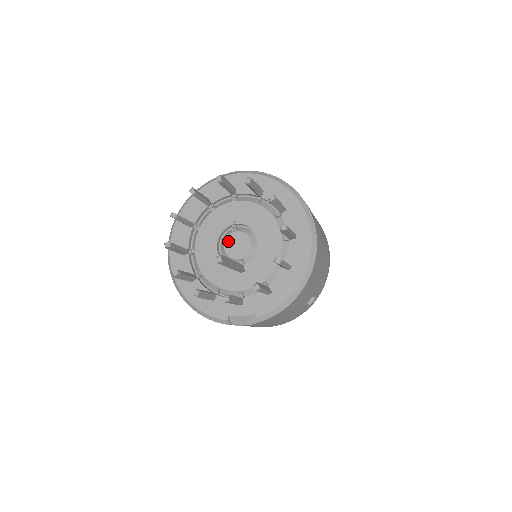
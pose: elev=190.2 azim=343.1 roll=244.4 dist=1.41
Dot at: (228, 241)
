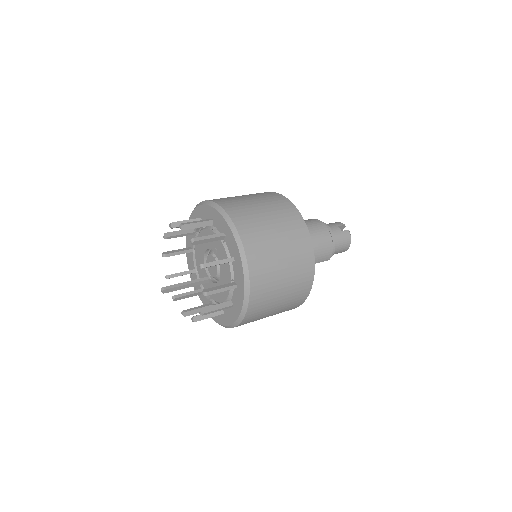
Dot at: (210, 257)
